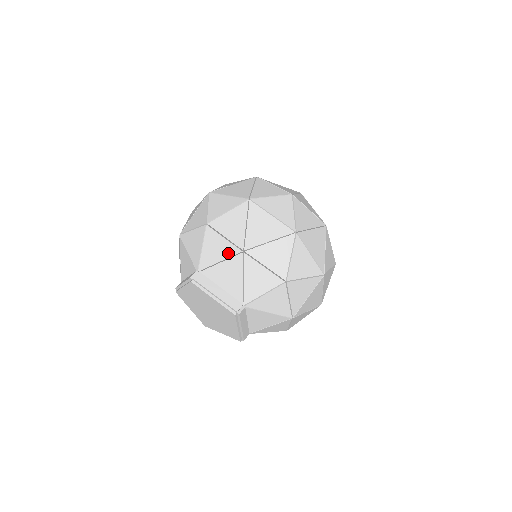
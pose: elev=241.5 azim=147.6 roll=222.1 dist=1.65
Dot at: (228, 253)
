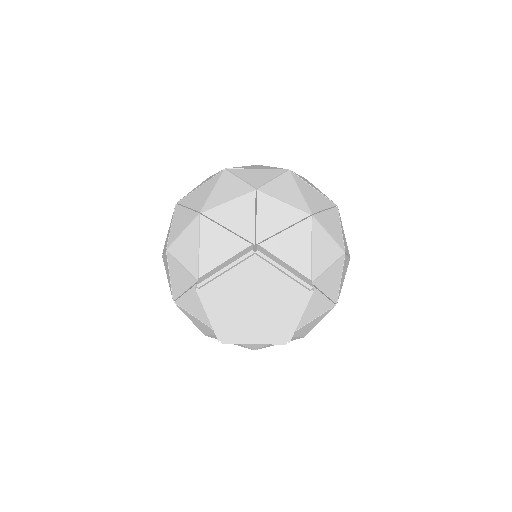
Dot at: (195, 233)
